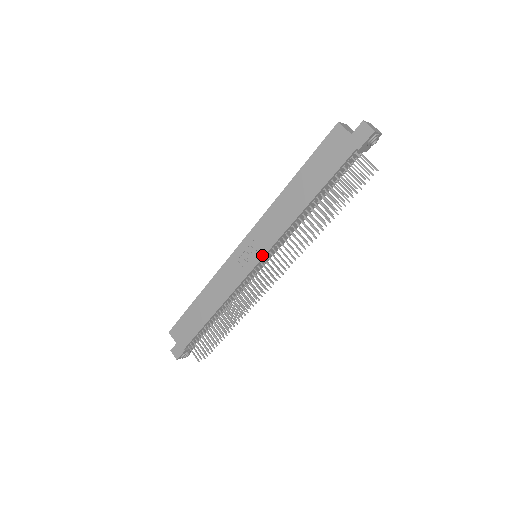
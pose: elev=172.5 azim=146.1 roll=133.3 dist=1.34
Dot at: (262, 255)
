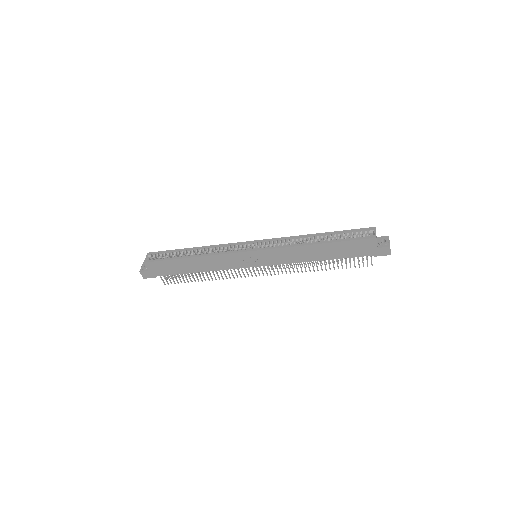
Dot at: (265, 265)
